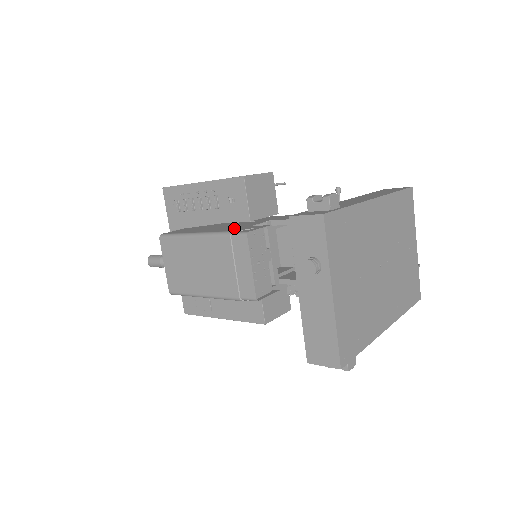
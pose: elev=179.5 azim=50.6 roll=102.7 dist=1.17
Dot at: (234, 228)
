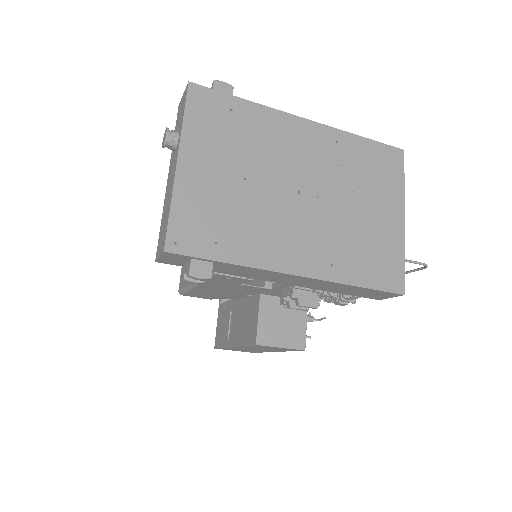
Dot at: occluded
